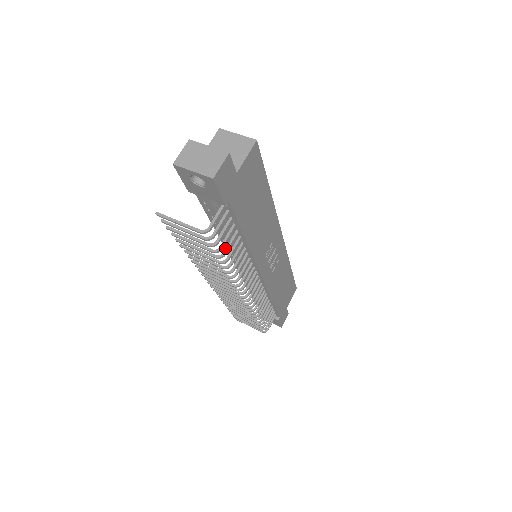
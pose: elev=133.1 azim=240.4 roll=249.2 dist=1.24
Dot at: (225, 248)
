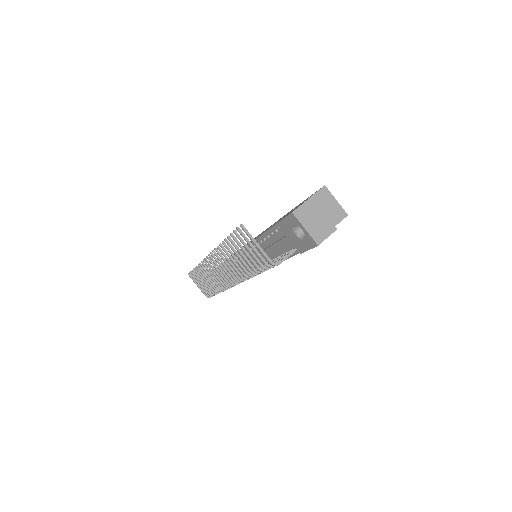
Dot at: occluded
